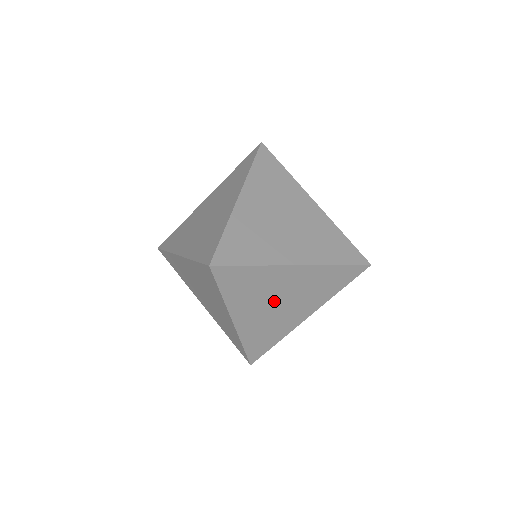
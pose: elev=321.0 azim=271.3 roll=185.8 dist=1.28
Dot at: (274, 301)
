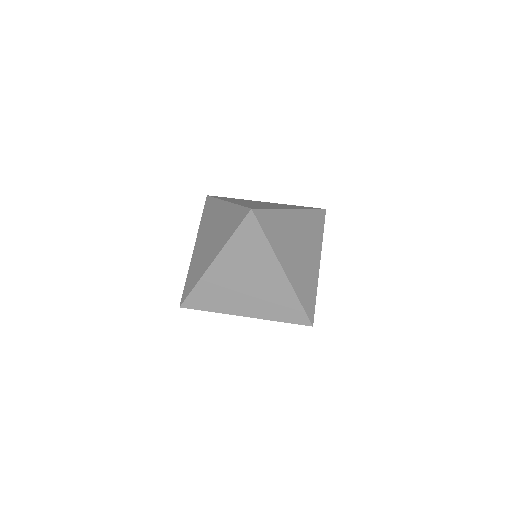
Dot at: occluded
